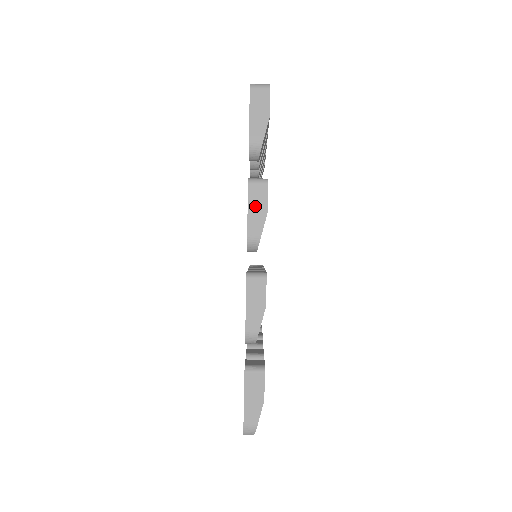
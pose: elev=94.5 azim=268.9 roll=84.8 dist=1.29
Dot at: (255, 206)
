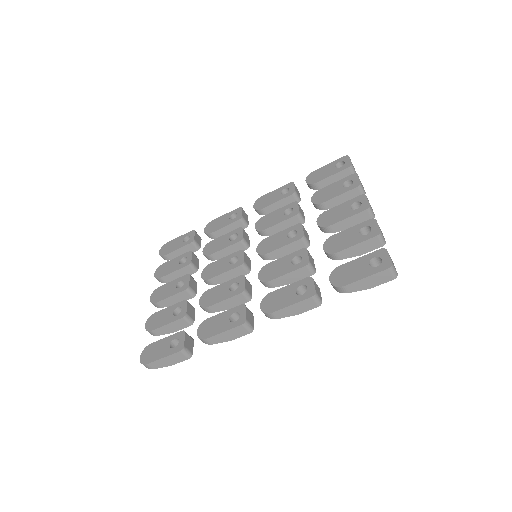
Dot at: (297, 307)
